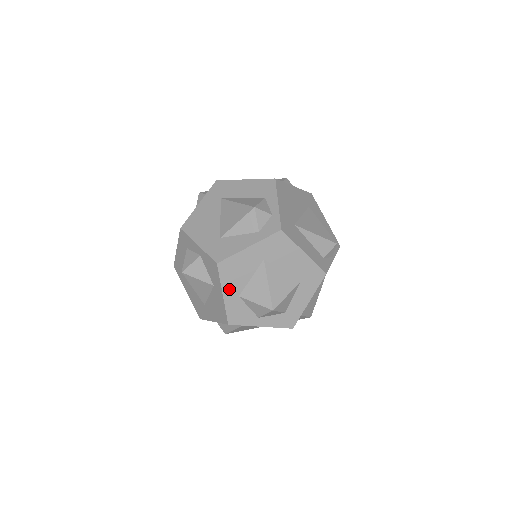
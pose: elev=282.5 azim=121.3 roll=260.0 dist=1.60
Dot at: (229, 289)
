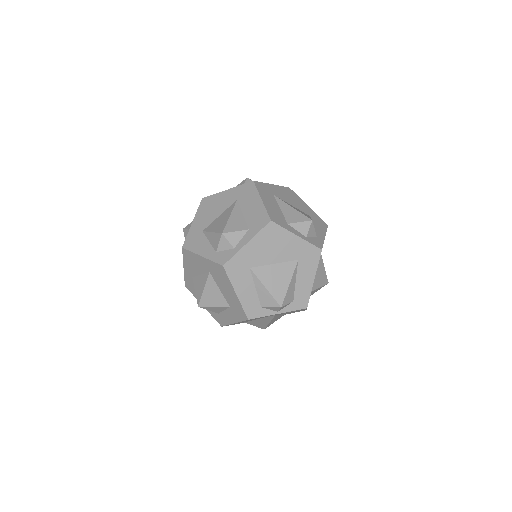
Dot at: (187, 268)
